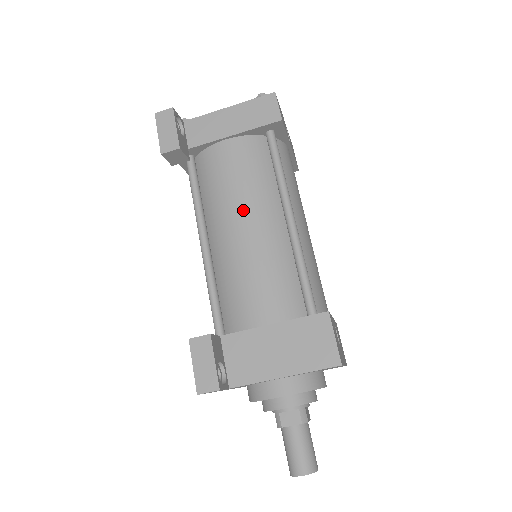
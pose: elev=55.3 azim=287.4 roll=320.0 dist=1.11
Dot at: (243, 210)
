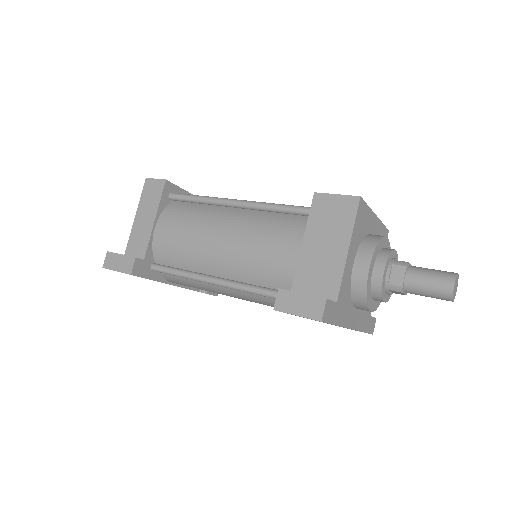
Dot at: (209, 235)
